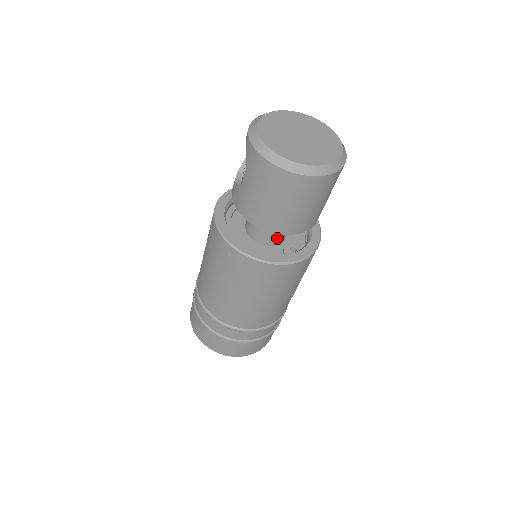
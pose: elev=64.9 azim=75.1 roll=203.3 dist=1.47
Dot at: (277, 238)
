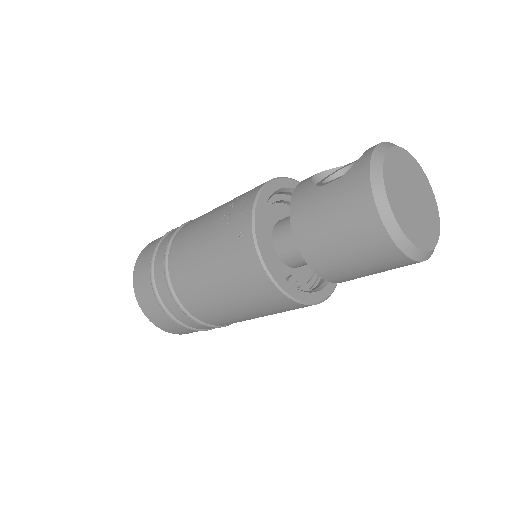
Dot at: (295, 261)
